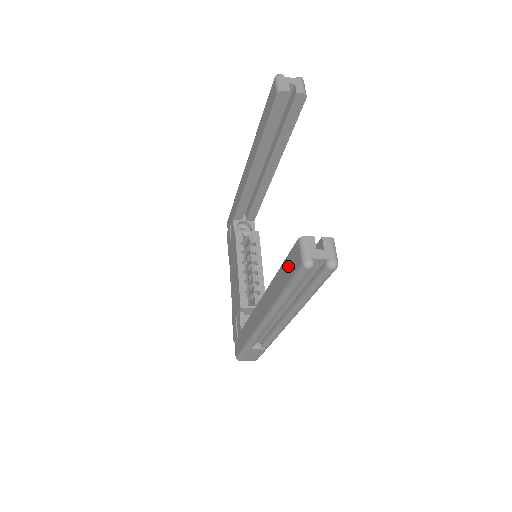
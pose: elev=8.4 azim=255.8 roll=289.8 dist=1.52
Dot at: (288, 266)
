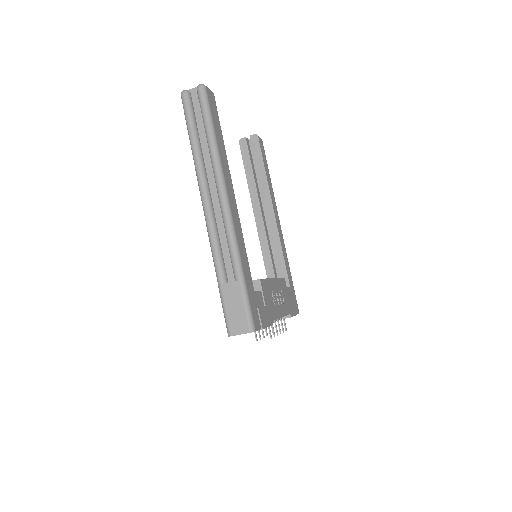
Dot at: occluded
